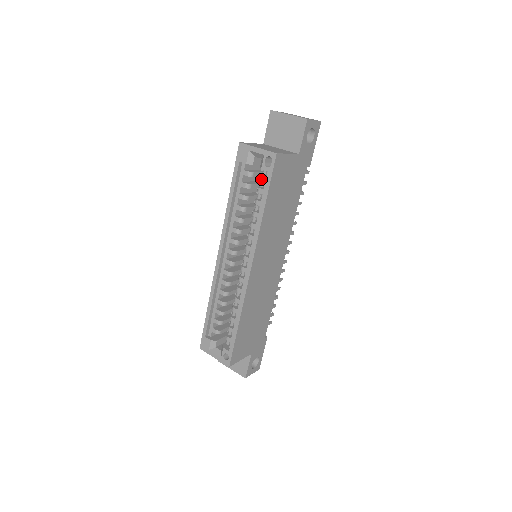
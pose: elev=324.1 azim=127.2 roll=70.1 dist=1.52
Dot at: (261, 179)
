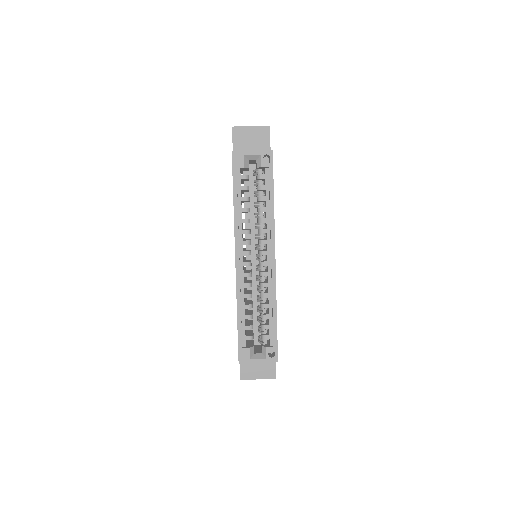
Dot at: (260, 177)
